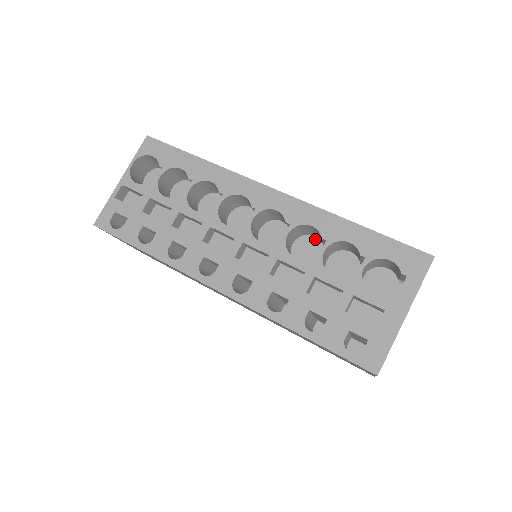
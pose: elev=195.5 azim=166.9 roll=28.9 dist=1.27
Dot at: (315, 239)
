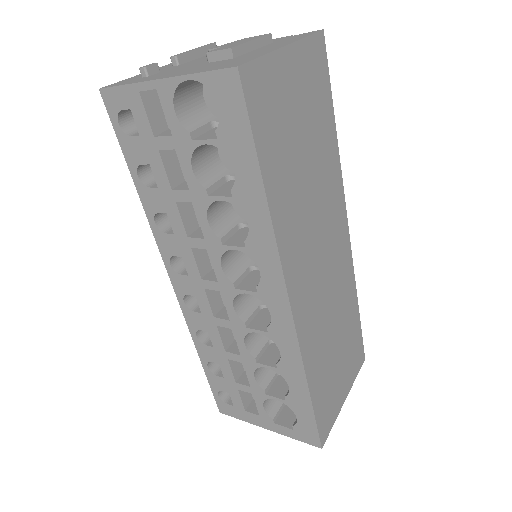
Dot at: occluded
